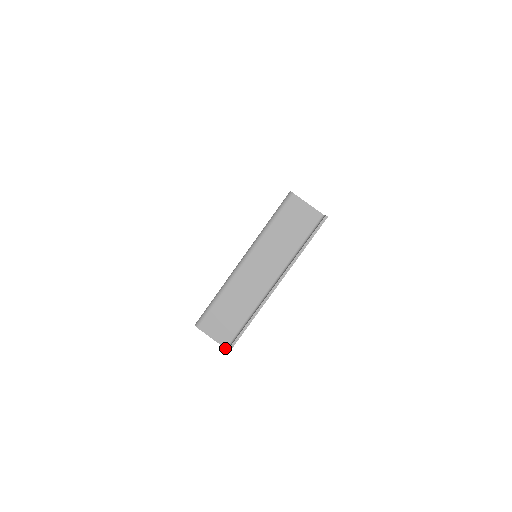
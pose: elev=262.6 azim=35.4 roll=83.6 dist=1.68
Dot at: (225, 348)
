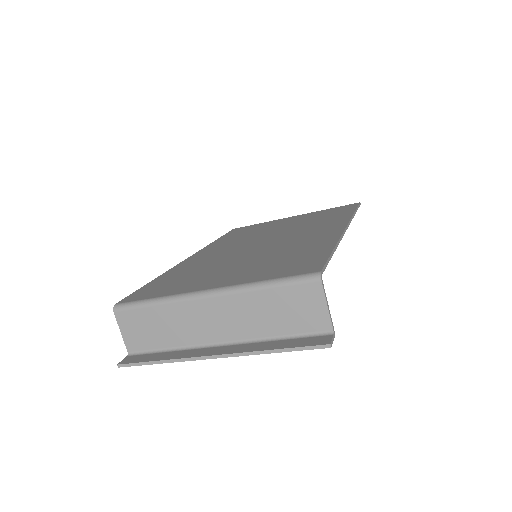
Dot at: (128, 352)
